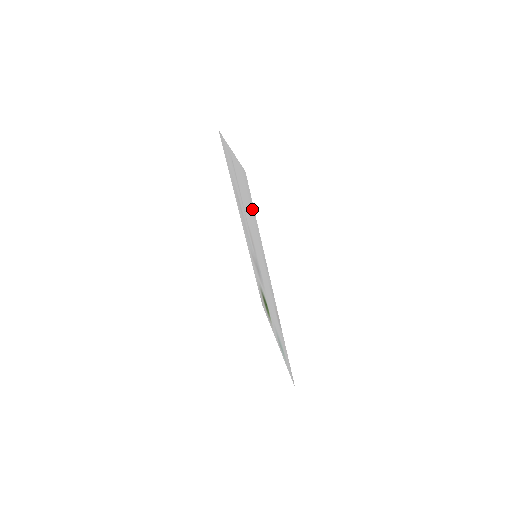
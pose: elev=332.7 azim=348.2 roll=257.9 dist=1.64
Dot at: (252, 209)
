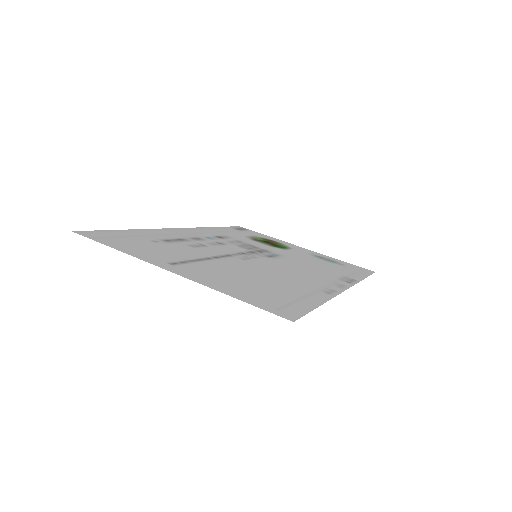
Dot at: (296, 302)
